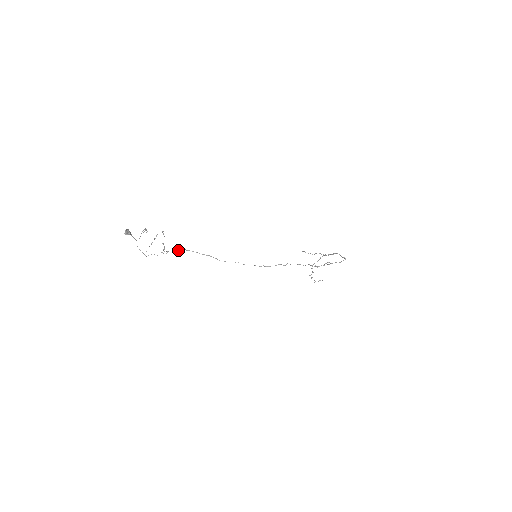
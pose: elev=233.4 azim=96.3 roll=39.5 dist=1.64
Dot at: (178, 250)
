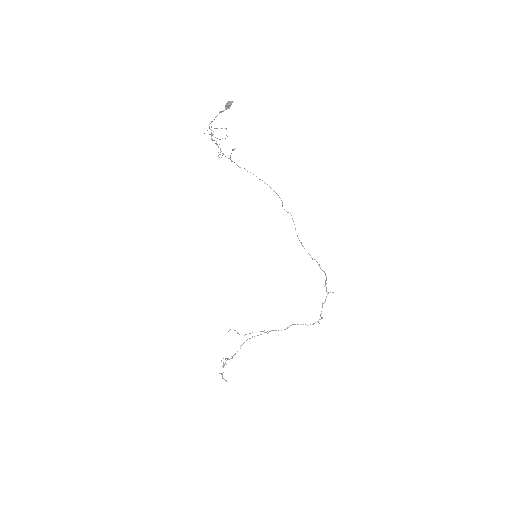
Dot at: occluded
